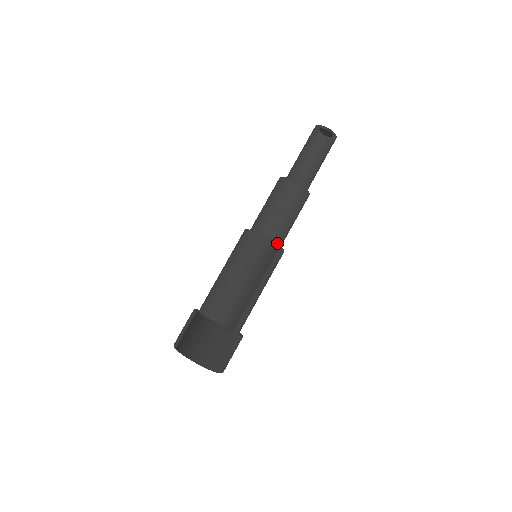
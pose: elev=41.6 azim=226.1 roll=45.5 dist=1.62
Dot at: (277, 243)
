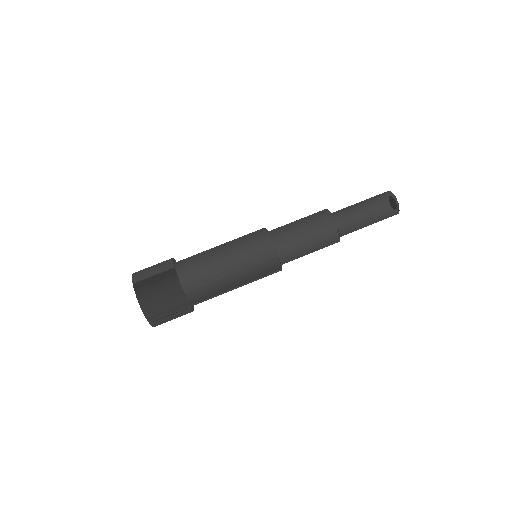
Dot at: (282, 263)
